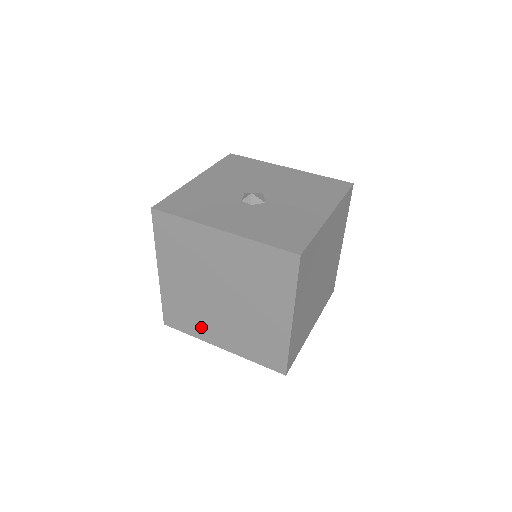
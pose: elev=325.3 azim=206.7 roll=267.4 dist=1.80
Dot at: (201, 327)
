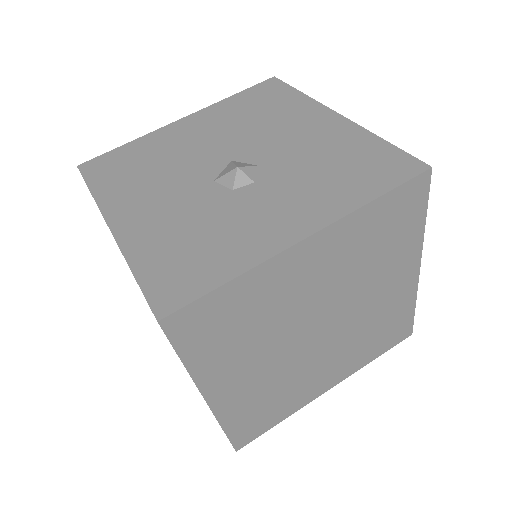
Dot at: (295, 397)
